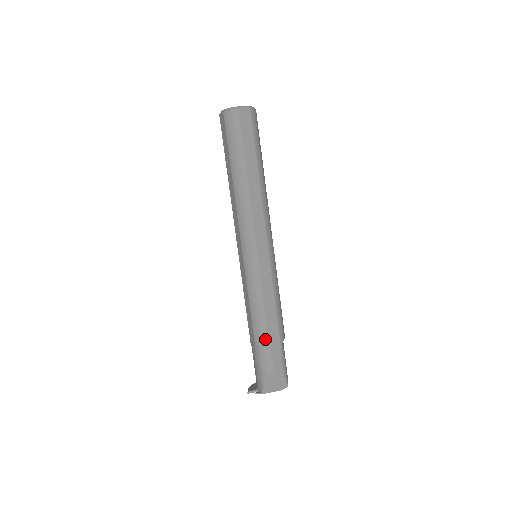
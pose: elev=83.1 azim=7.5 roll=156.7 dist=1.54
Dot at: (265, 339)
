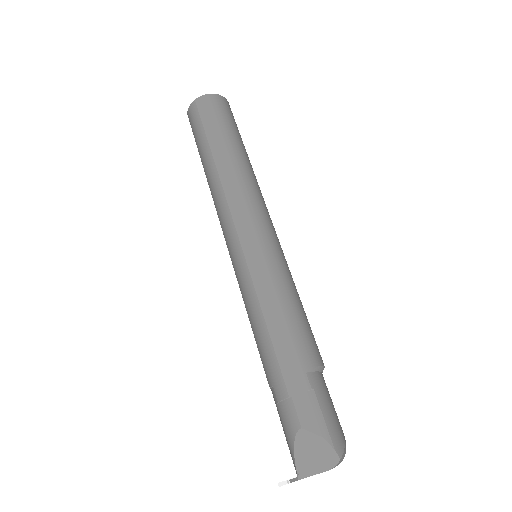
Dot at: (275, 369)
